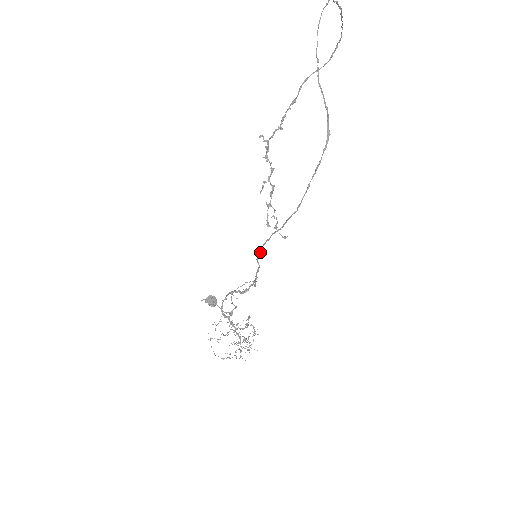
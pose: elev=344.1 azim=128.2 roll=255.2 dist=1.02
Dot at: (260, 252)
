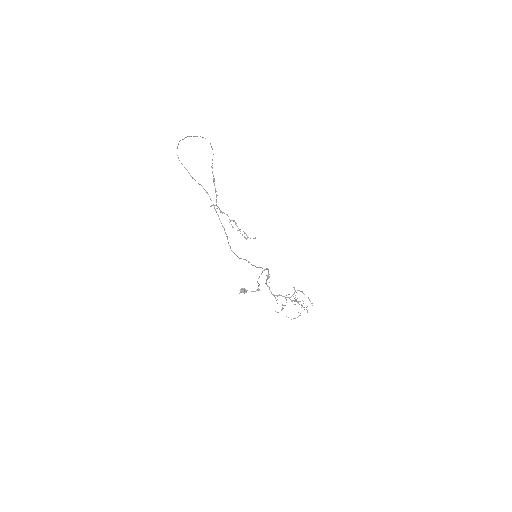
Dot at: (235, 254)
